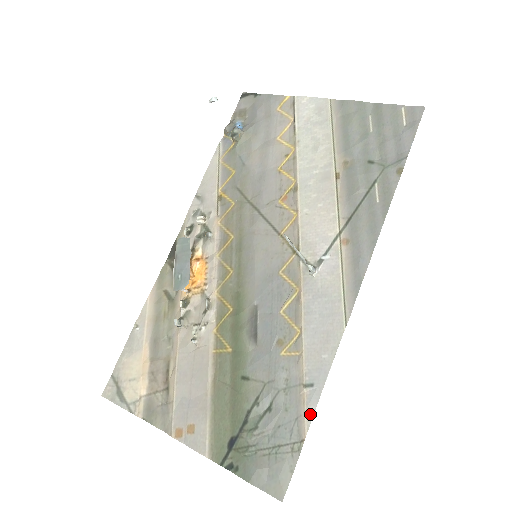
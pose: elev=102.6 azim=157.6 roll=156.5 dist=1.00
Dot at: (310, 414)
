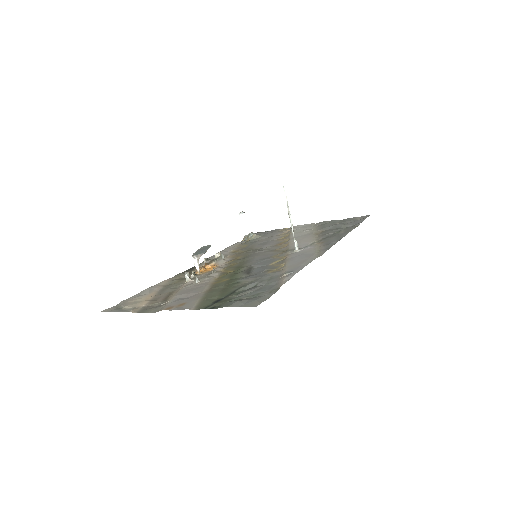
Dot at: (288, 279)
